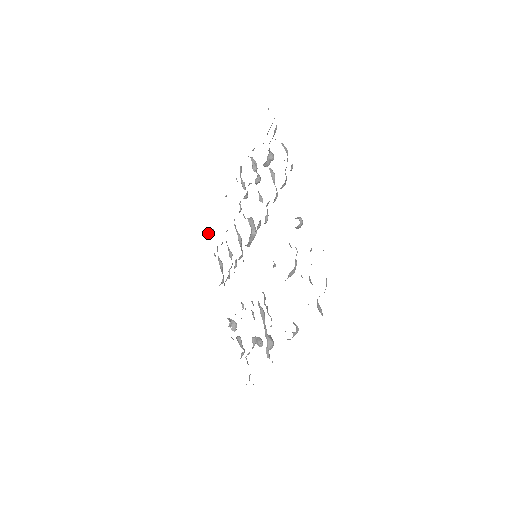
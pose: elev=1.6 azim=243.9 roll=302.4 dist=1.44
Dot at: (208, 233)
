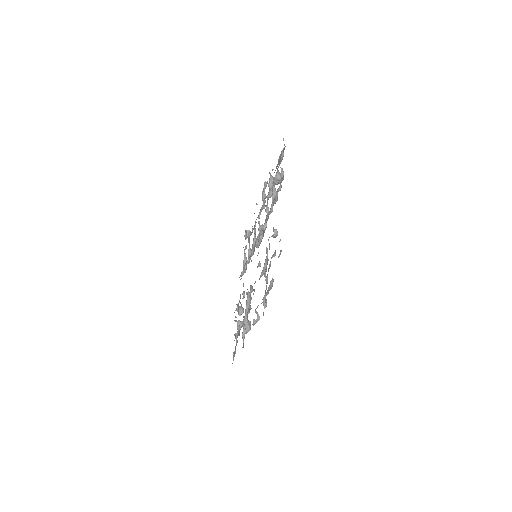
Dot at: (245, 233)
